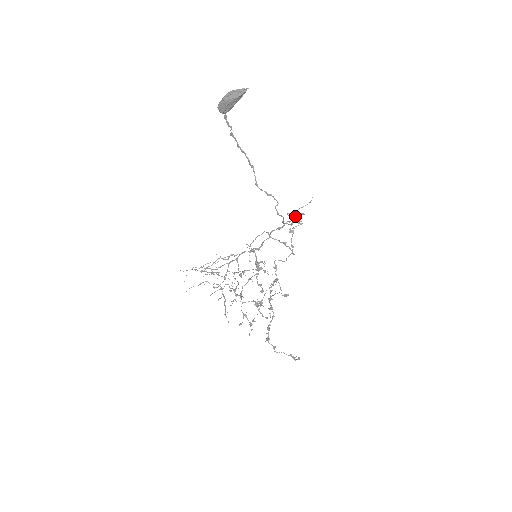
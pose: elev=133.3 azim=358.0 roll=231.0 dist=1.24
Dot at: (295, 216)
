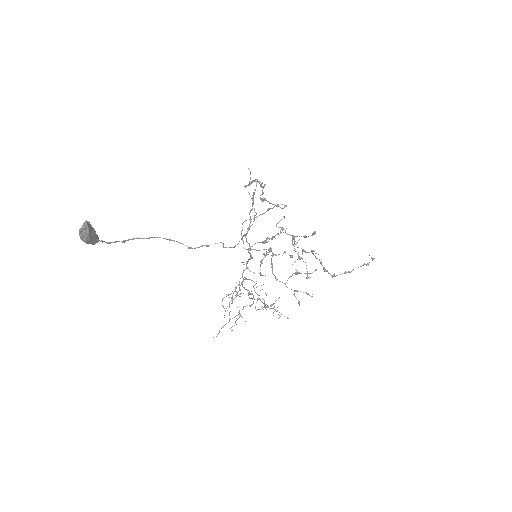
Dot at: occluded
